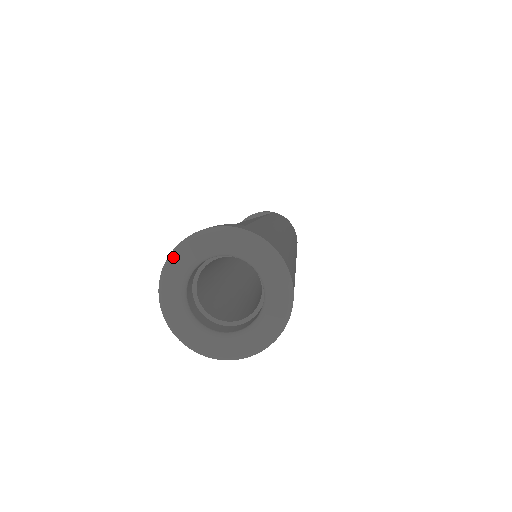
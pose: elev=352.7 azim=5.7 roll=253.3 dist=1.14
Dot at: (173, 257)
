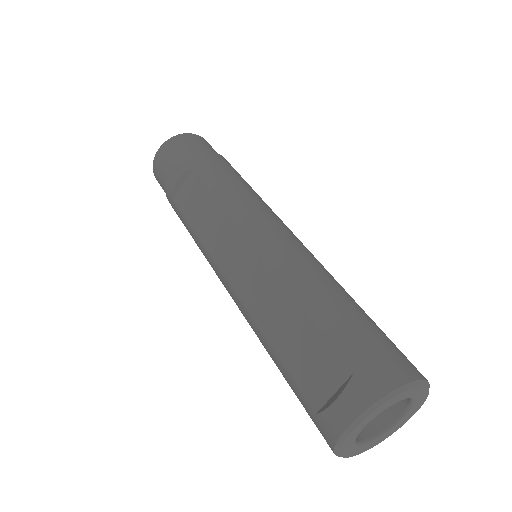
Dot at: (341, 448)
